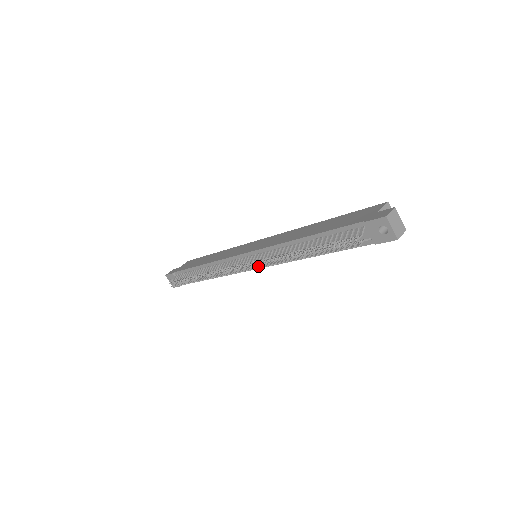
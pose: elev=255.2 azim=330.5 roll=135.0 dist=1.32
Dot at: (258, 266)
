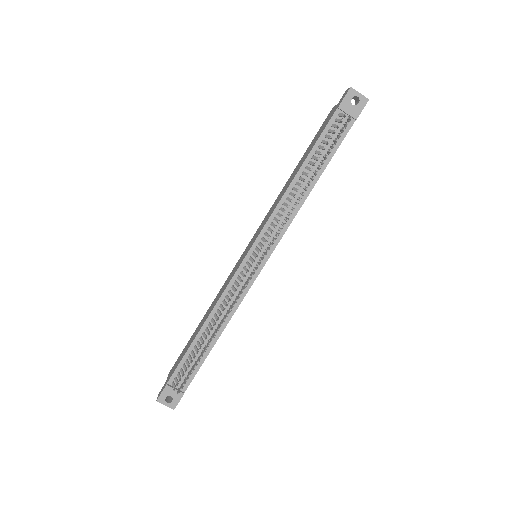
Dot at: (274, 238)
